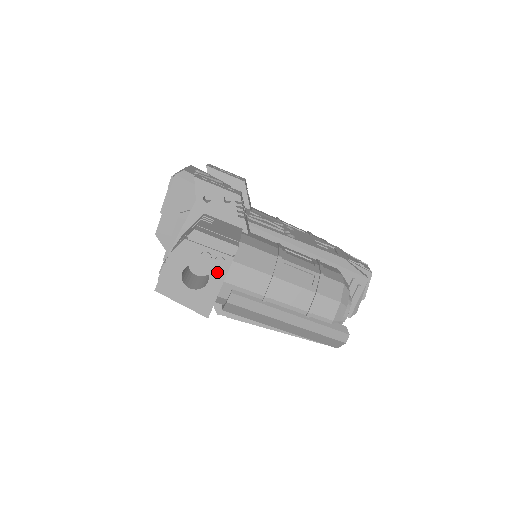
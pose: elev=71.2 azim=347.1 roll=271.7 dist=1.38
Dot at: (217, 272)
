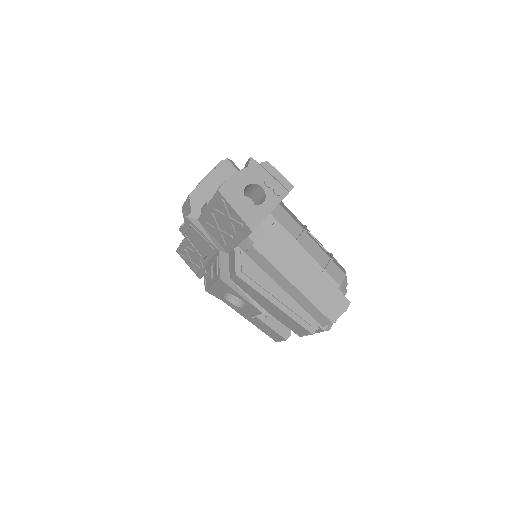
Dot at: (273, 198)
